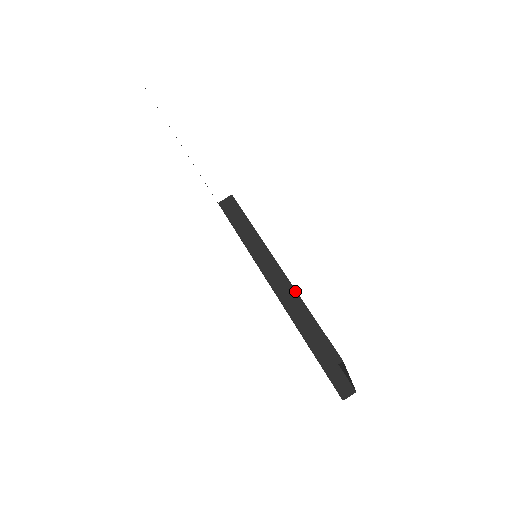
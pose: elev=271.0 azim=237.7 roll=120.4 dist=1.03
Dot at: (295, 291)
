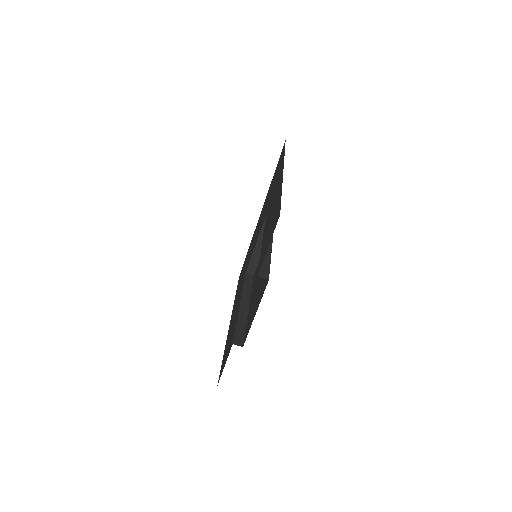
Dot at: occluded
